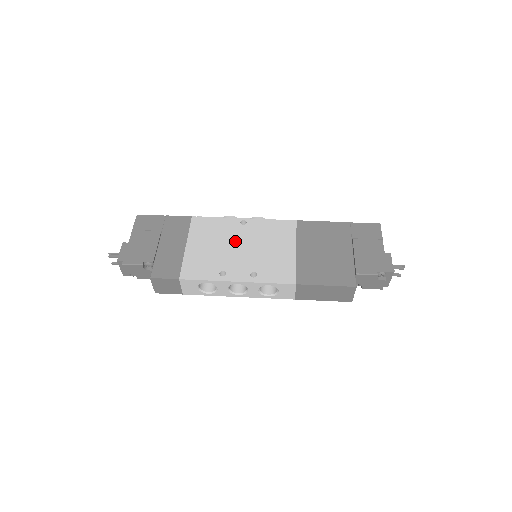
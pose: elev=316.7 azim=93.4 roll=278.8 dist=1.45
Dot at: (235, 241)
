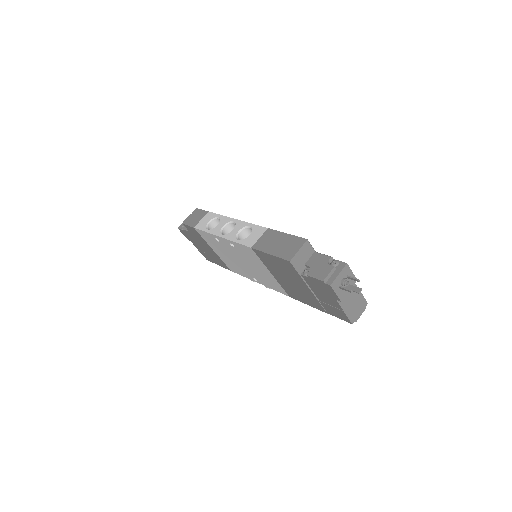
Dot at: occluded
